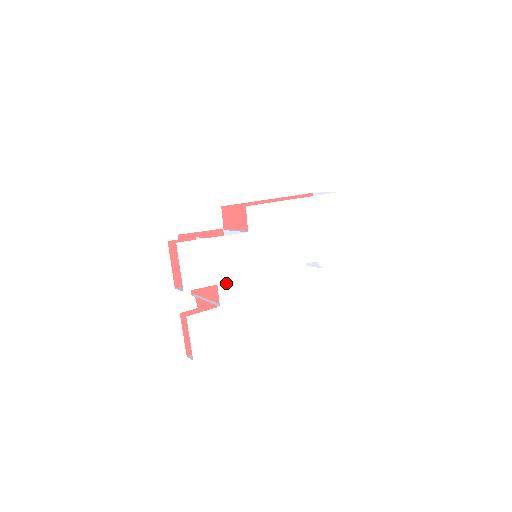
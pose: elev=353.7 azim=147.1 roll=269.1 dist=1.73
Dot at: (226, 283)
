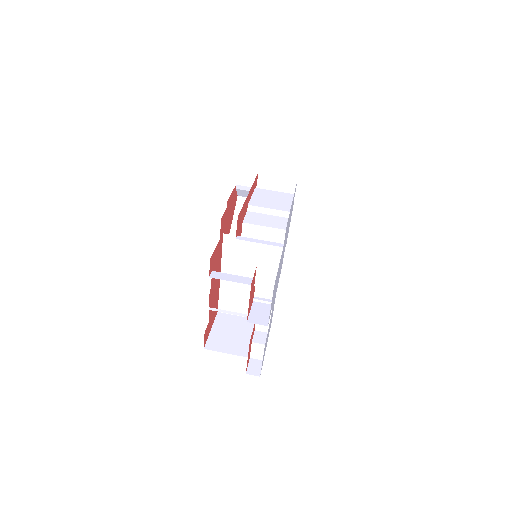
Dot at: occluded
